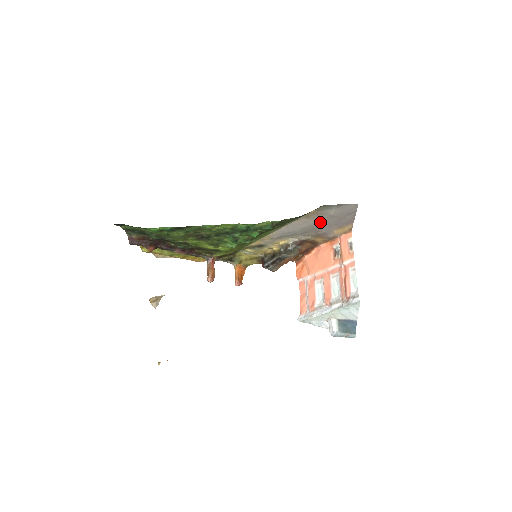
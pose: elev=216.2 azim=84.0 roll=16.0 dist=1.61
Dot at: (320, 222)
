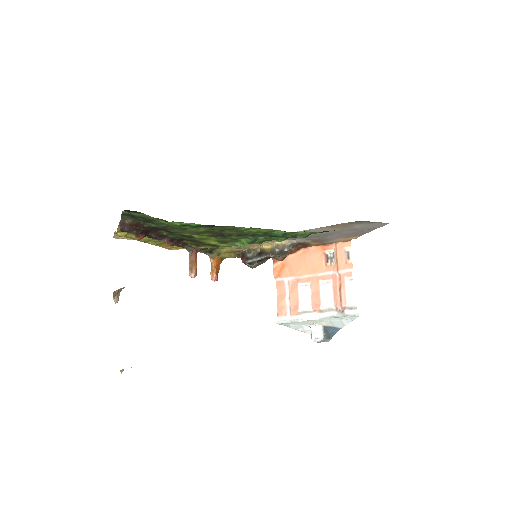
Dot at: (336, 231)
